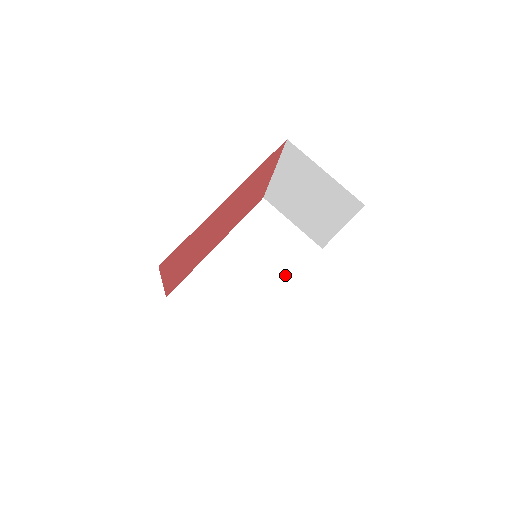
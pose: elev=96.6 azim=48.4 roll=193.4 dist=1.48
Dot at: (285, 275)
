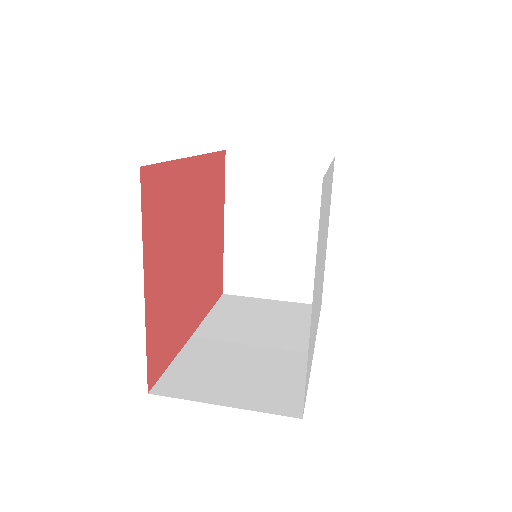
Dot at: (301, 331)
